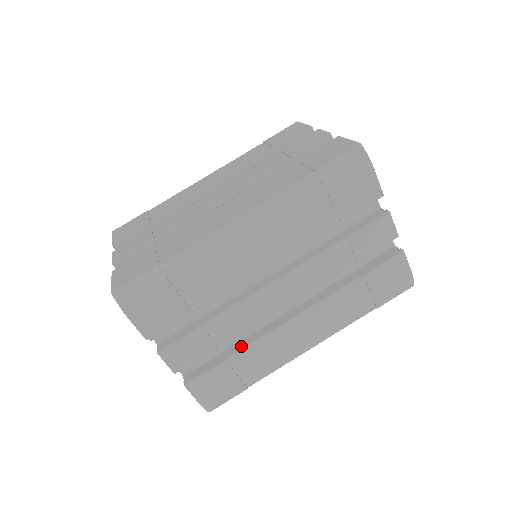
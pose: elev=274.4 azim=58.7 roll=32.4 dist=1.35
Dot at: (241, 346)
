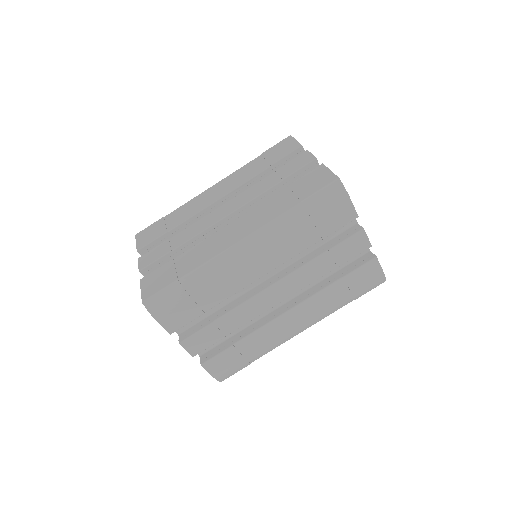
Dot at: (245, 334)
